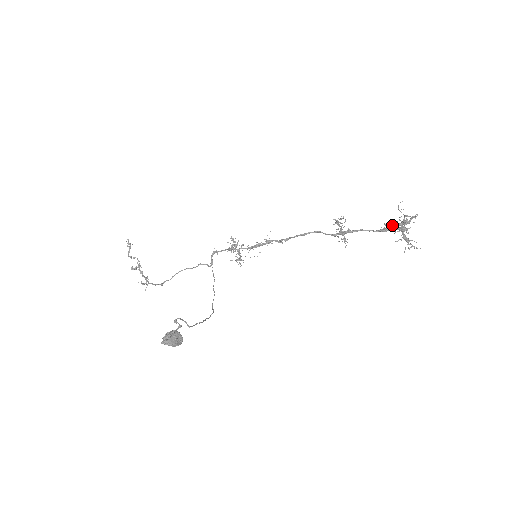
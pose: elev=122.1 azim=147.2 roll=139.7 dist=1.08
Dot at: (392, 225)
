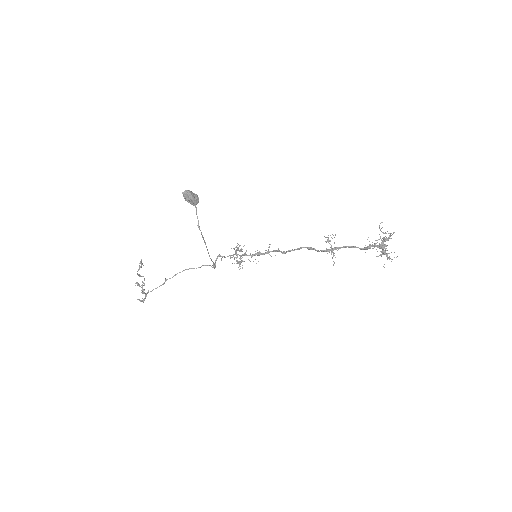
Dot at: (374, 246)
